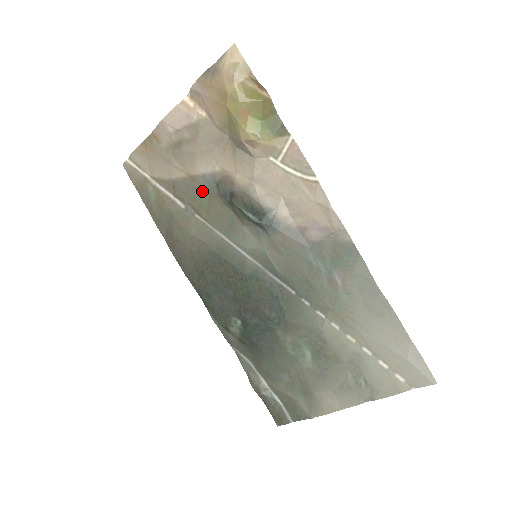
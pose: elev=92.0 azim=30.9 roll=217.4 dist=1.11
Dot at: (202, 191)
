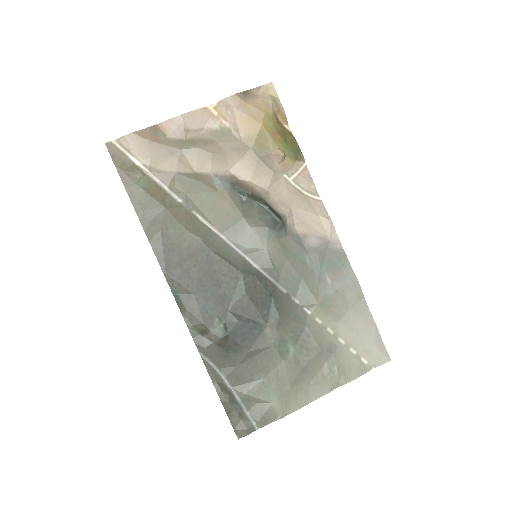
Dot at: (210, 189)
